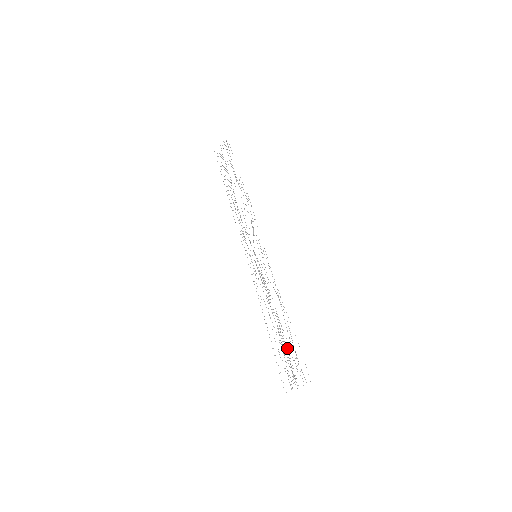
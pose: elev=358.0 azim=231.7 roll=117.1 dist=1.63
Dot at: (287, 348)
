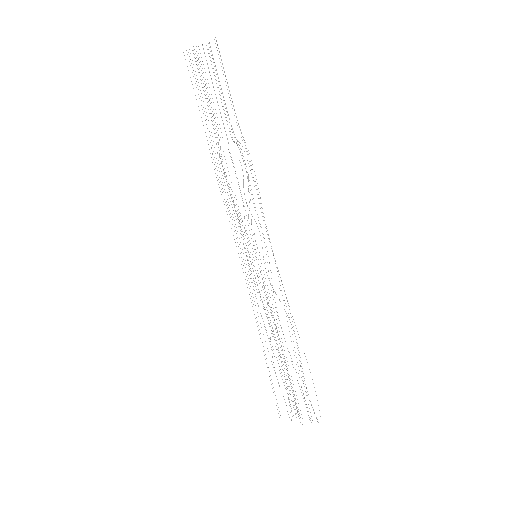
Dot at: occluded
